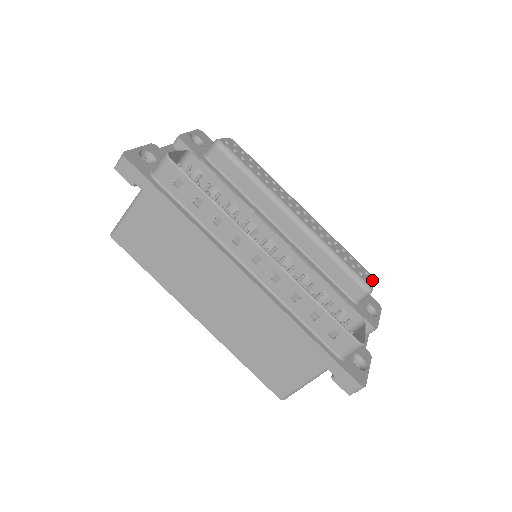
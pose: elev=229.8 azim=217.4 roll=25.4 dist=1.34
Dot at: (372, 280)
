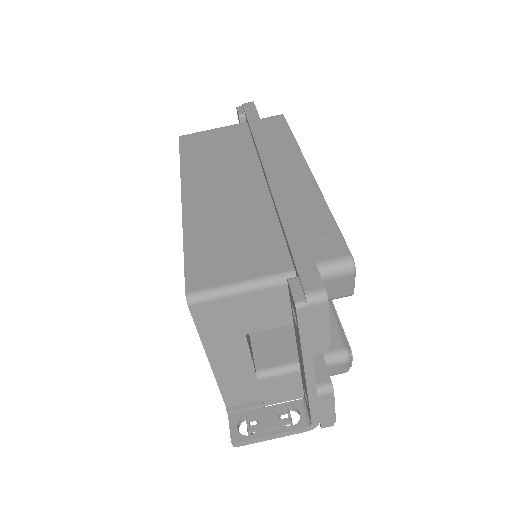
Dot at: (351, 361)
